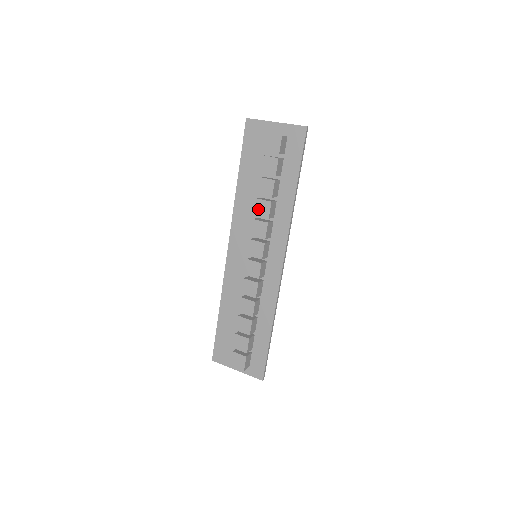
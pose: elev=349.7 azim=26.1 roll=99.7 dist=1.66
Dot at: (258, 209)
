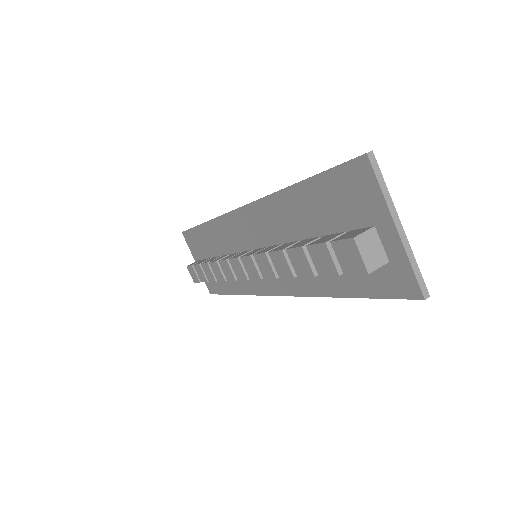
Dot at: (276, 258)
